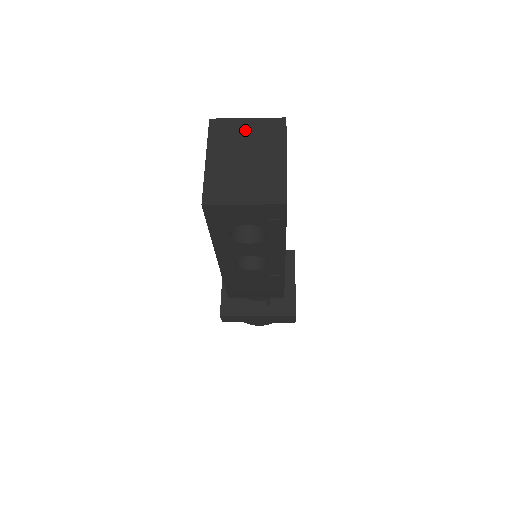
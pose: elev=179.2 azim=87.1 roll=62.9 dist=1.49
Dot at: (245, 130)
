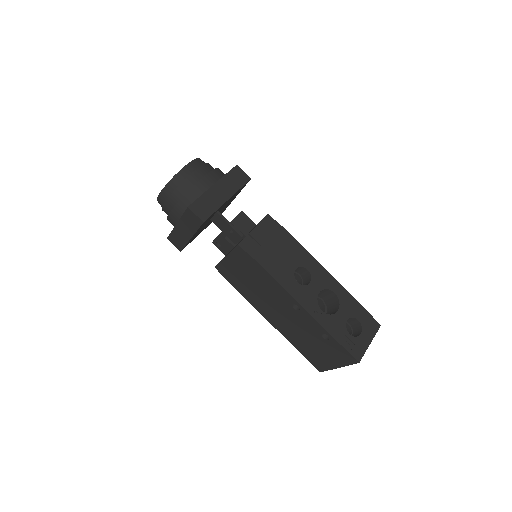
Dot at: occluded
